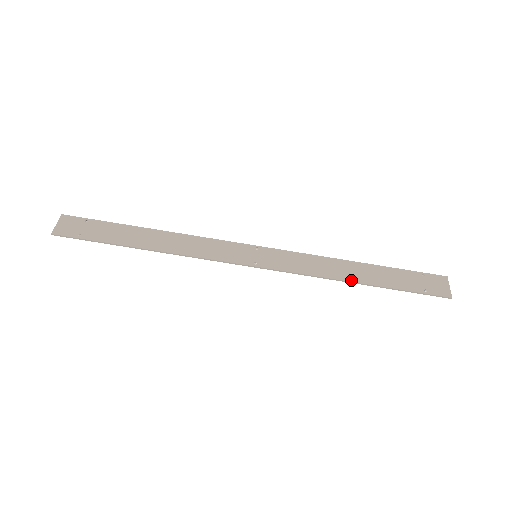
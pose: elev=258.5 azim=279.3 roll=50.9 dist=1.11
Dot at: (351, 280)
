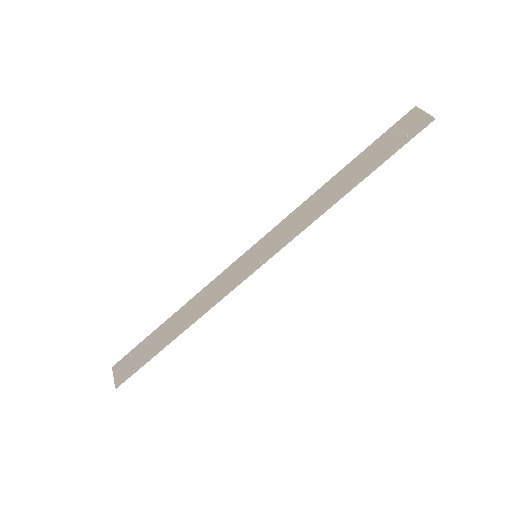
Dot at: (340, 196)
